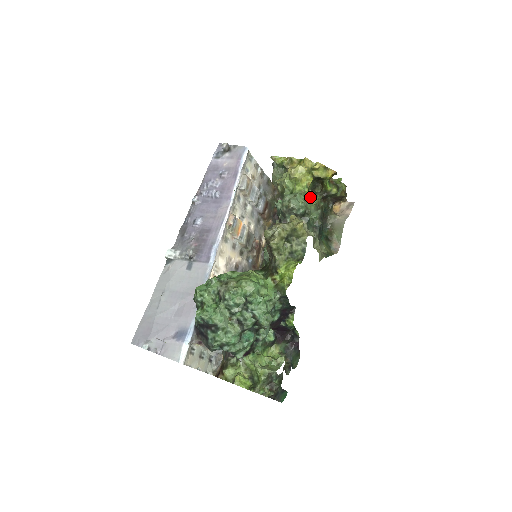
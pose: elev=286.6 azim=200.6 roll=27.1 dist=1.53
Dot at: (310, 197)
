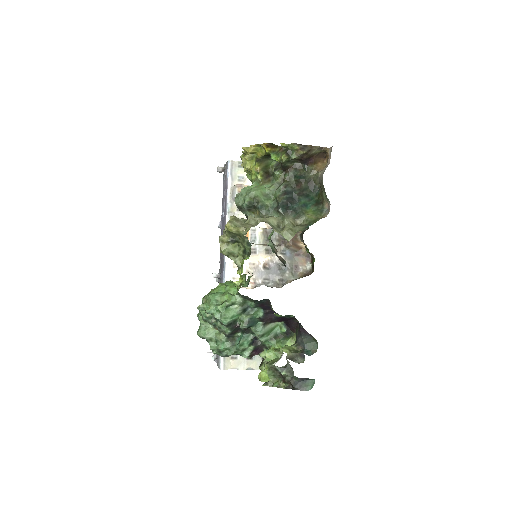
Dot at: (273, 176)
